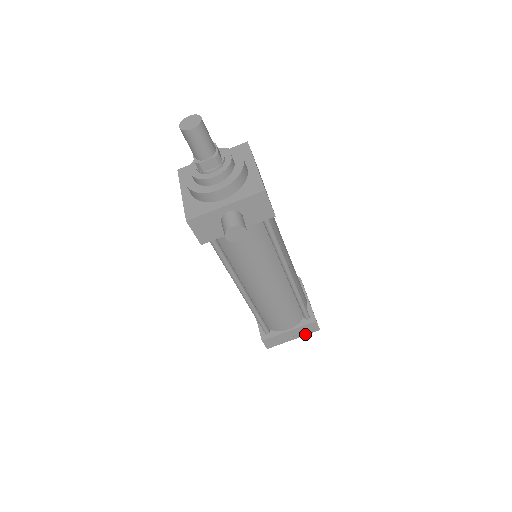
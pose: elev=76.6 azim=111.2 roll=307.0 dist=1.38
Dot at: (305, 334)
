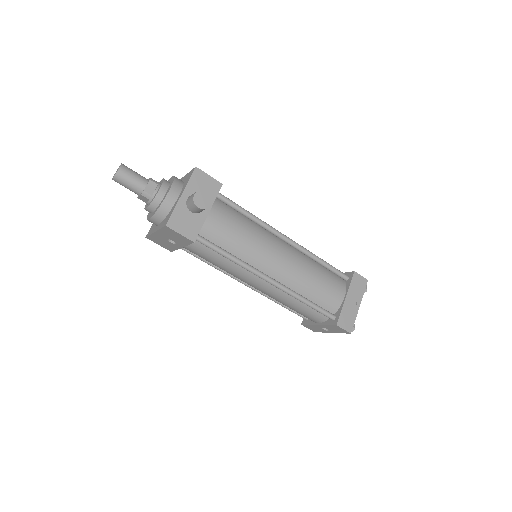
Dot at: (362, 293)
